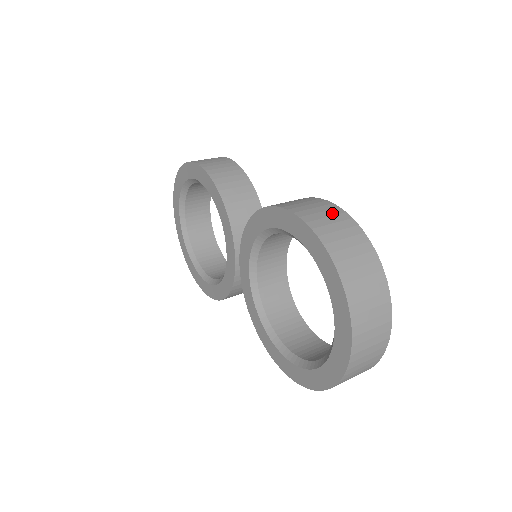
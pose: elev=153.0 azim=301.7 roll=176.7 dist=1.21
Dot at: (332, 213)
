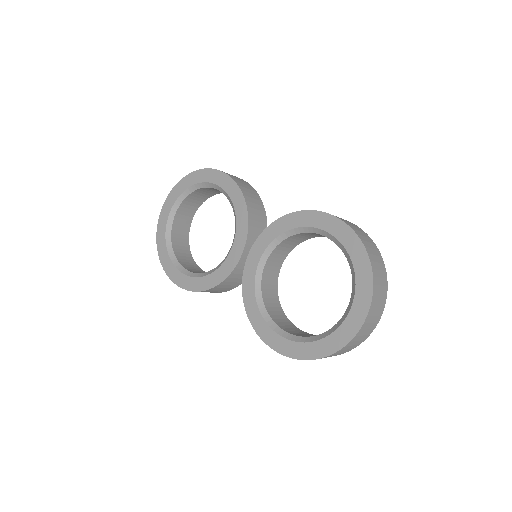
Dot at: (355, 226)
